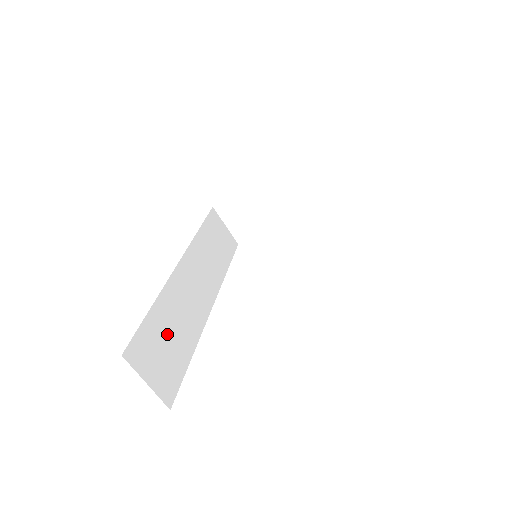
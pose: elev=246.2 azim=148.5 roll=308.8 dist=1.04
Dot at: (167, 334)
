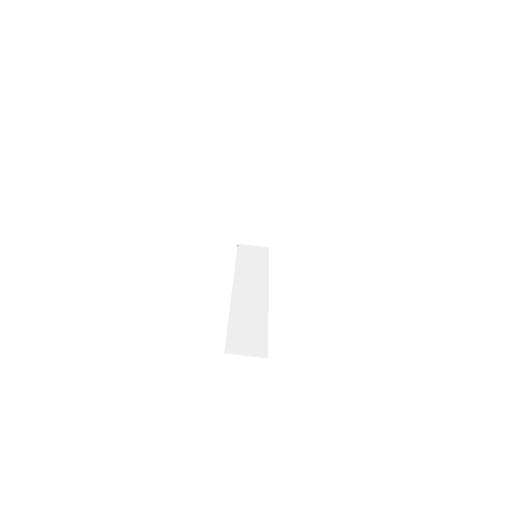
Dot at: (245, 328)
